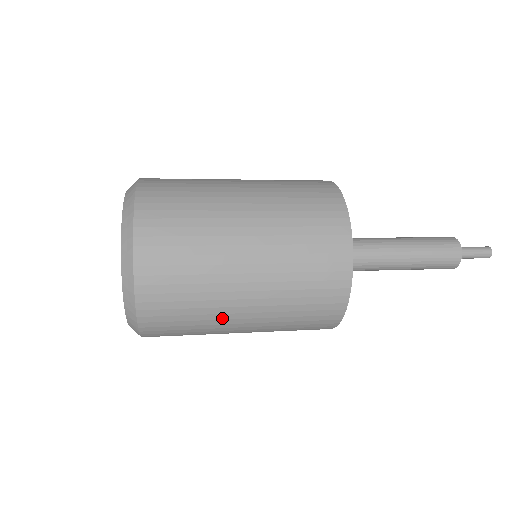
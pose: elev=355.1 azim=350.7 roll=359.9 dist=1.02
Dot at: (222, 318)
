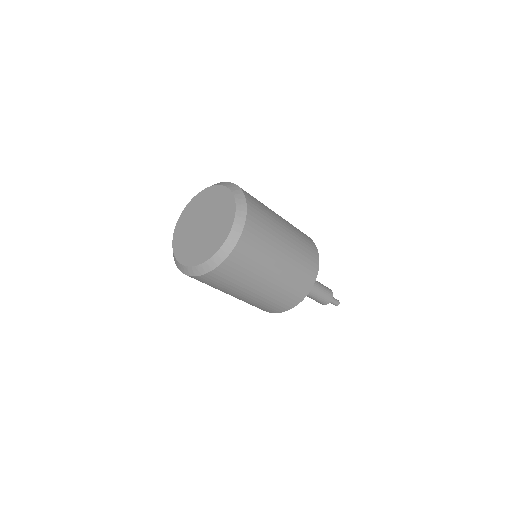
Dot at: (253, 282)
